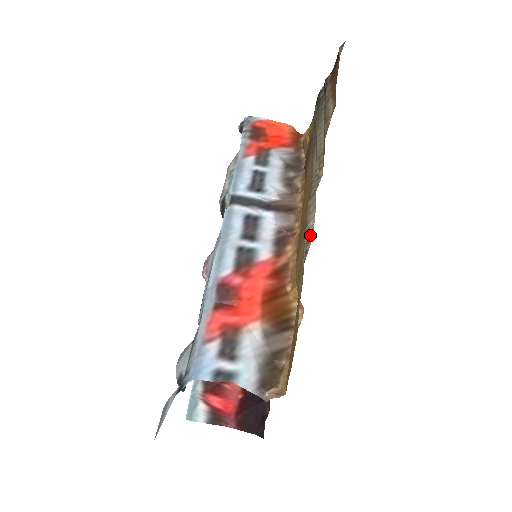
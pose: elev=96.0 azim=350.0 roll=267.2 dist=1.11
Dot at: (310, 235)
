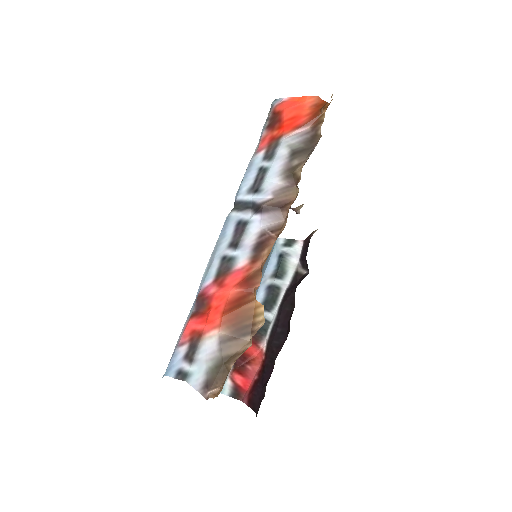
Dot at: occluded
